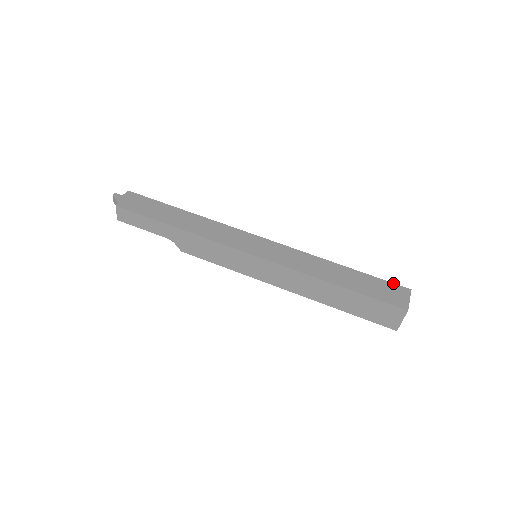
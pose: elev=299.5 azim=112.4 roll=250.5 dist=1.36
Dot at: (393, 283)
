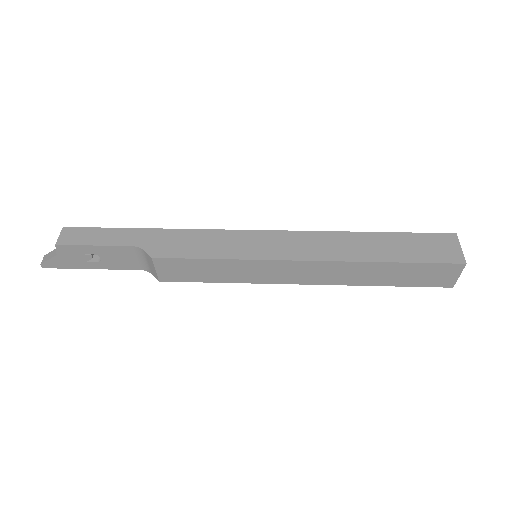
Dot at: occluded
